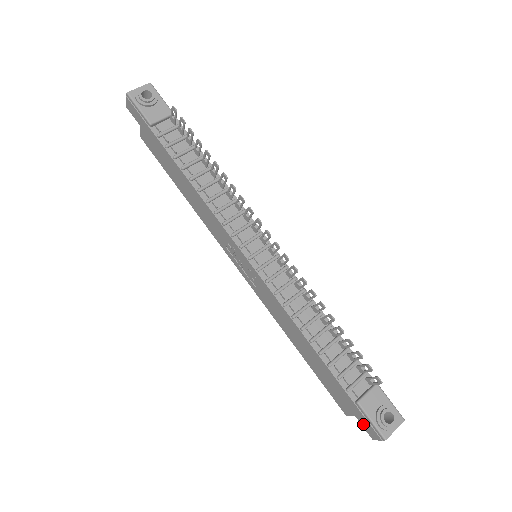
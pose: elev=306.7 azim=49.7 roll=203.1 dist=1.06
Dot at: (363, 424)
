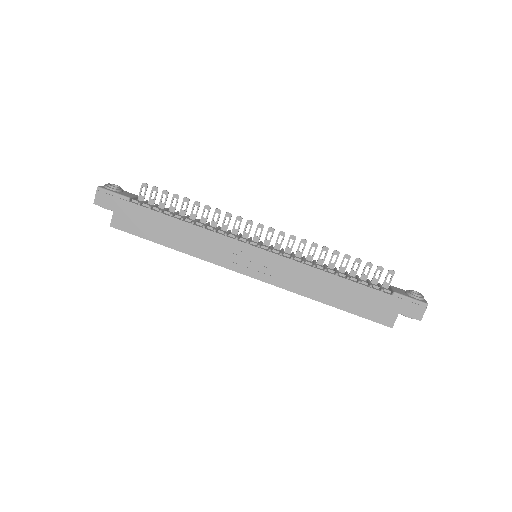
Dot at: (407, 312)
